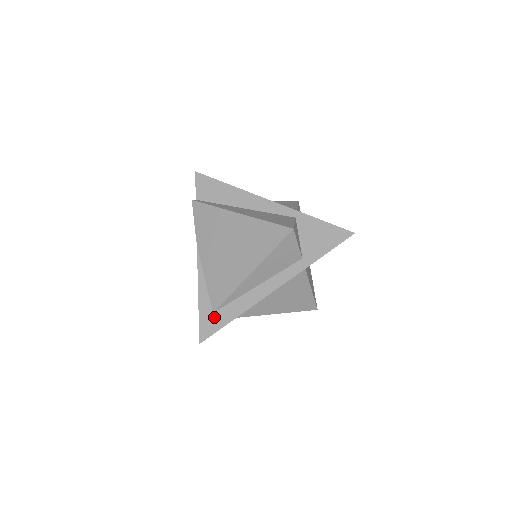
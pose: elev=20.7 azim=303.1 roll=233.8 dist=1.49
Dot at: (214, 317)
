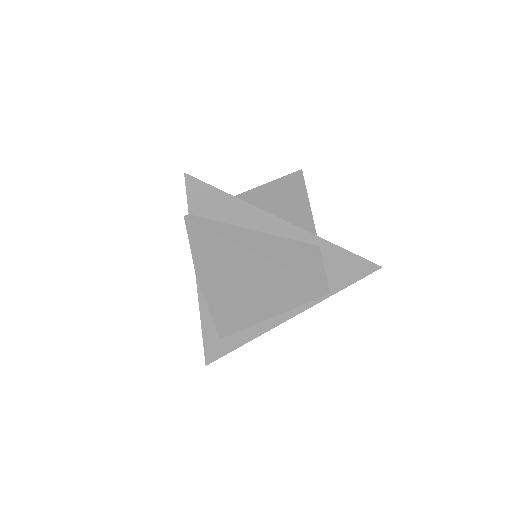
Dot at: (221, 343)
